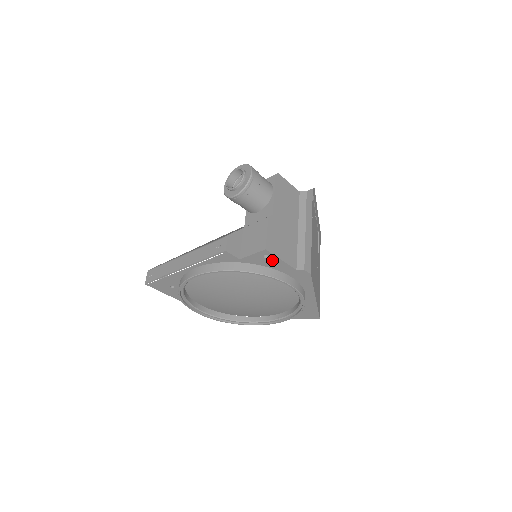
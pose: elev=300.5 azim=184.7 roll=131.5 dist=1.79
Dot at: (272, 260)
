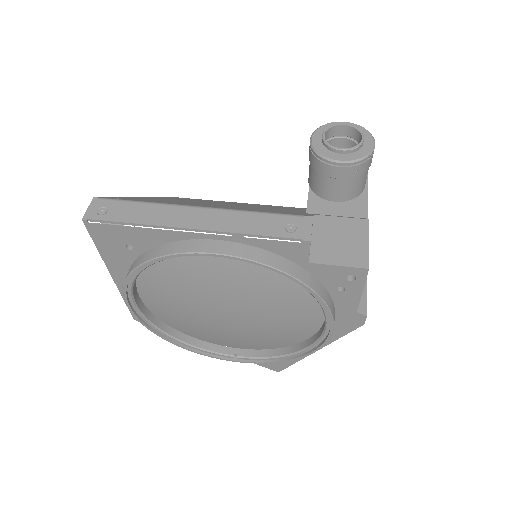
Dot at: (350, 286)
